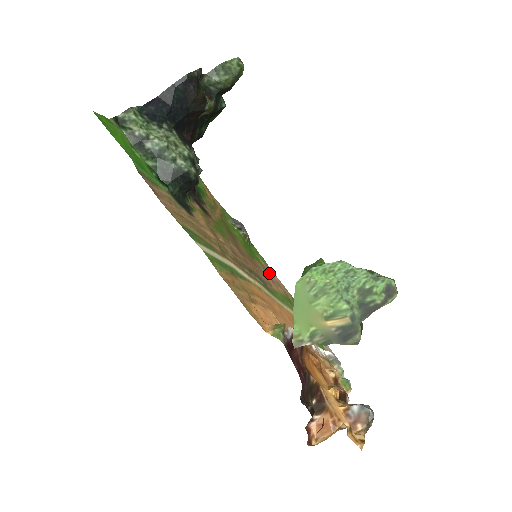
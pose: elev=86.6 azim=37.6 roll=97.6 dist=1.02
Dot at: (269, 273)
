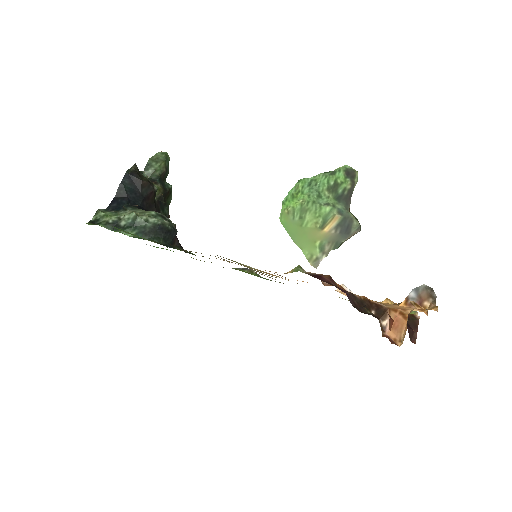
Dot at: occluded
